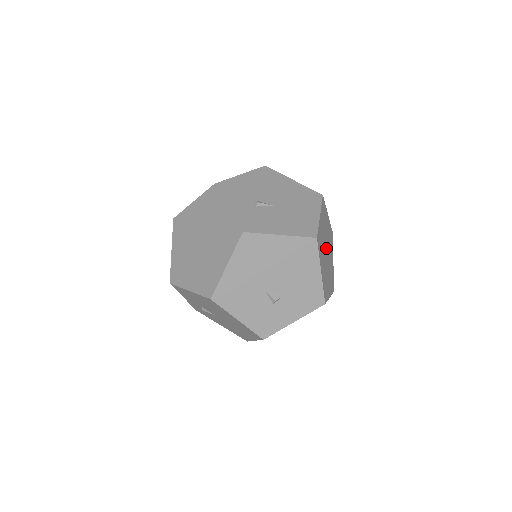
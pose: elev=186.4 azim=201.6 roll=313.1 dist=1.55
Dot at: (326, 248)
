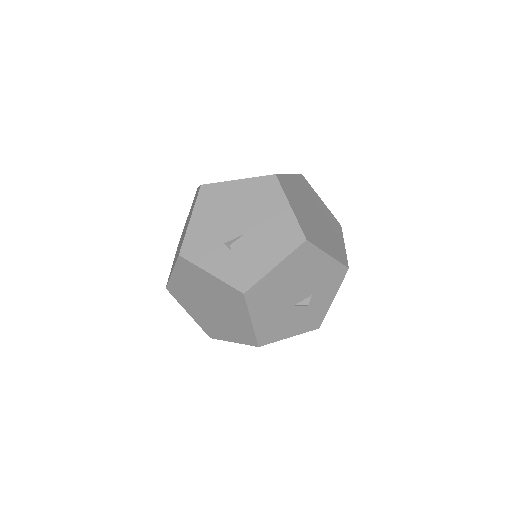
Dot at: (313, 214)
